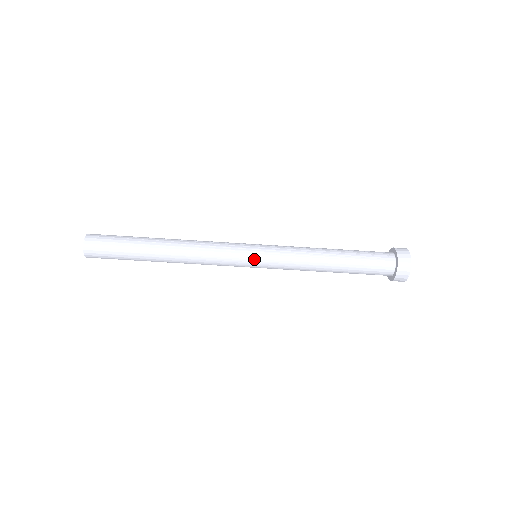
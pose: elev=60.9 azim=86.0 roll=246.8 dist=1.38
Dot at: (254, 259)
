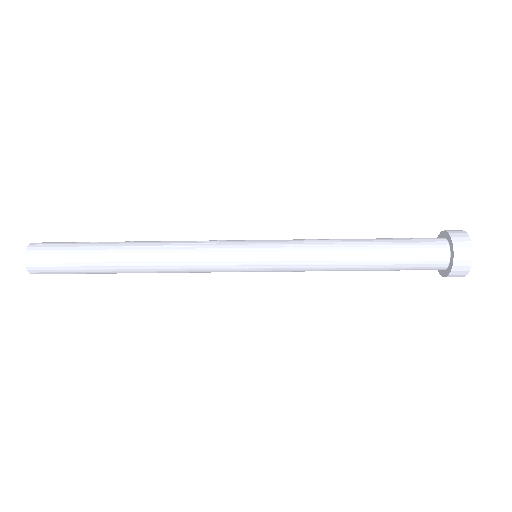
Dot at: (253, 269)
